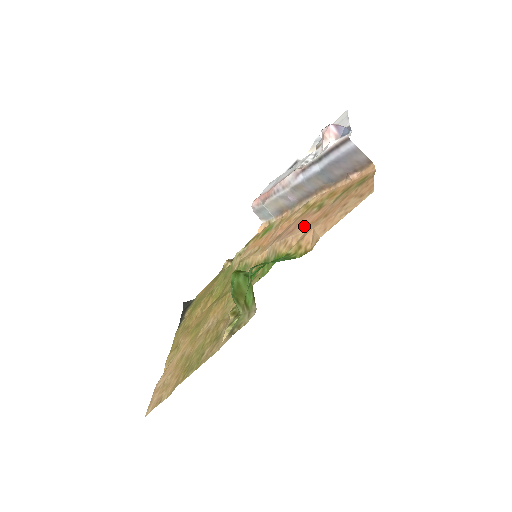
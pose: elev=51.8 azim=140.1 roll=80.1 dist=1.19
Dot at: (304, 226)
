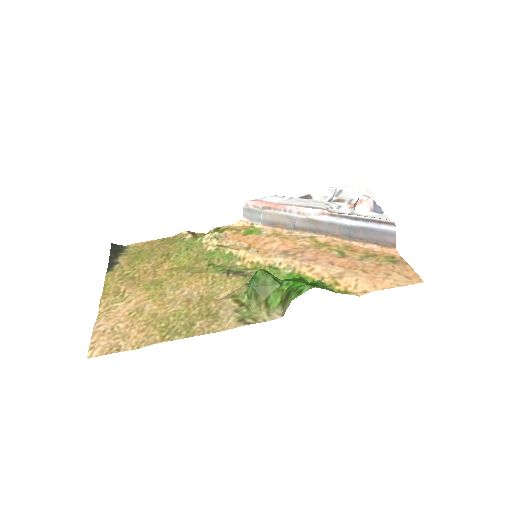
Dot at: (334, 265)
